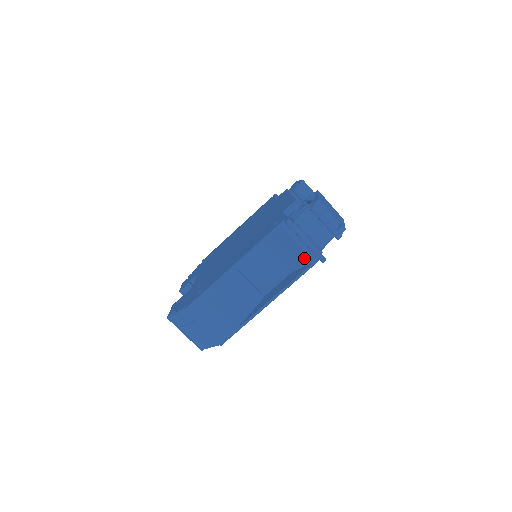
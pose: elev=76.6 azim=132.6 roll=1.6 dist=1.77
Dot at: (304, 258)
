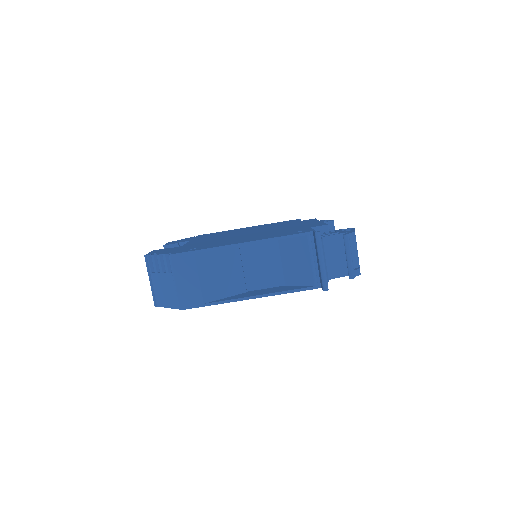
Dot at: (307, 277)
